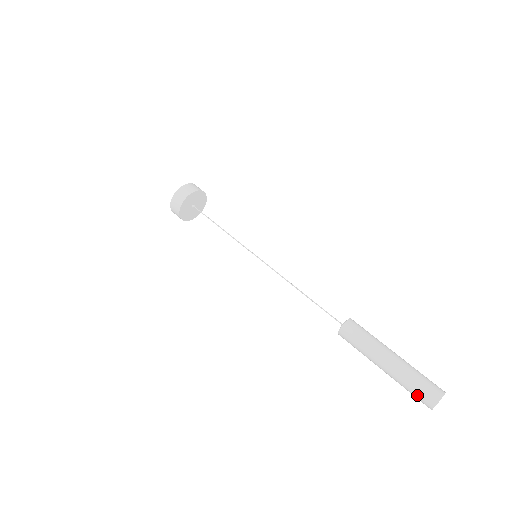
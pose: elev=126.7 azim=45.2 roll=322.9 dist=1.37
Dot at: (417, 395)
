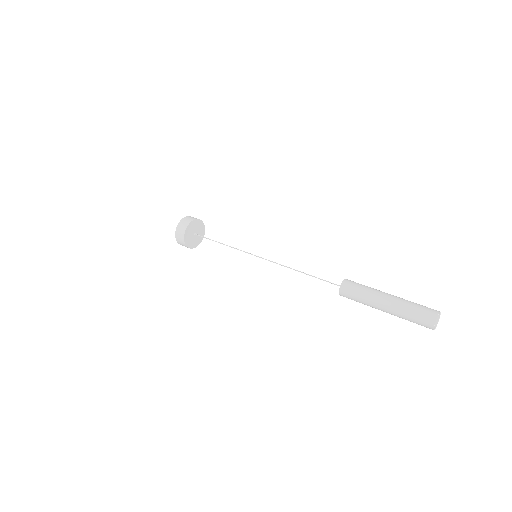
Dot at: (417, 321)
